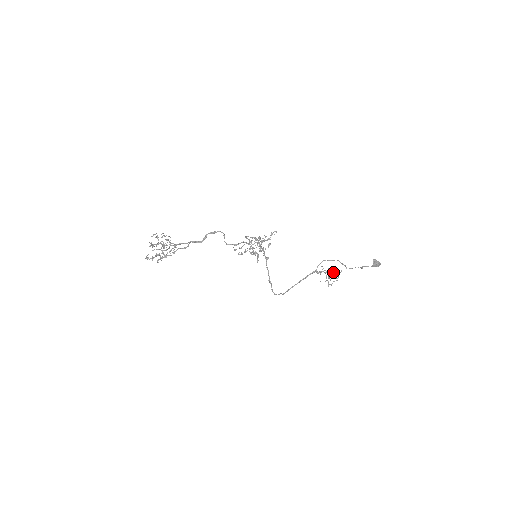
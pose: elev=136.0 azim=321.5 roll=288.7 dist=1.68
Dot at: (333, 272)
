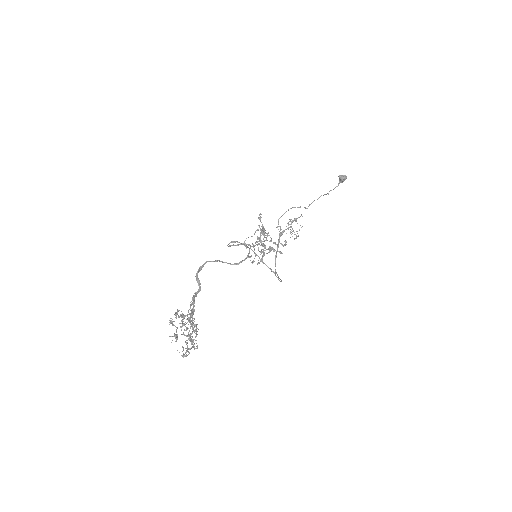
Dot at: occluded
